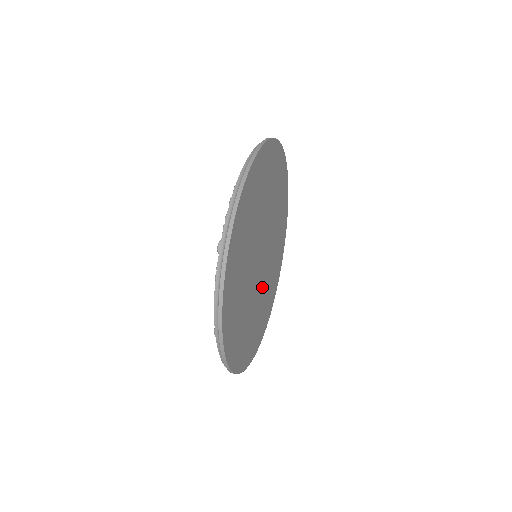
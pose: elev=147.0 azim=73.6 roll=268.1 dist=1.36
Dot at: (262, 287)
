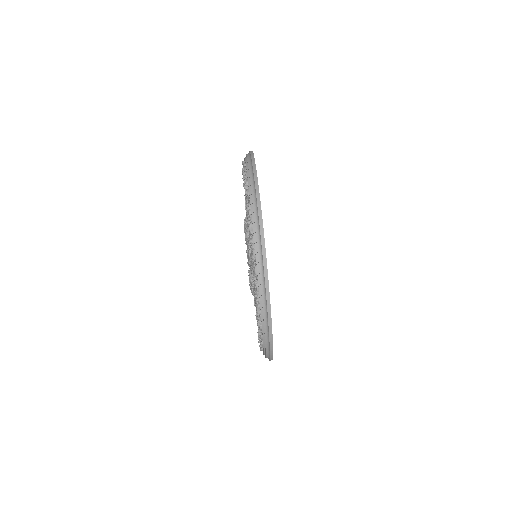
Dot at: occluded
